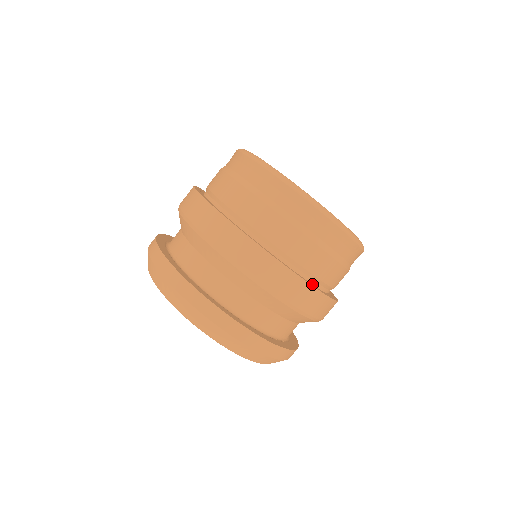
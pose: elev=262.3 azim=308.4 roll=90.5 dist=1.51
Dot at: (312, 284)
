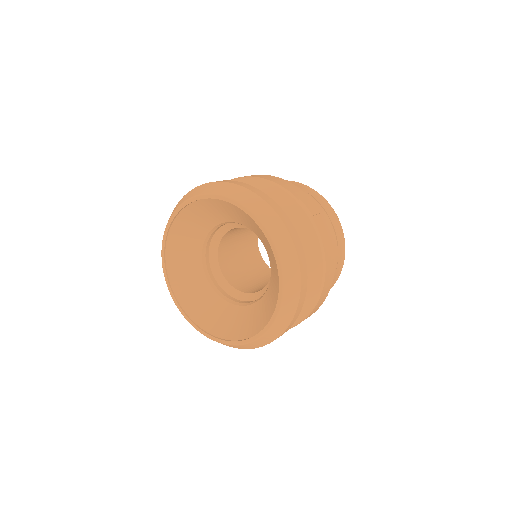
Dot at: occluded
